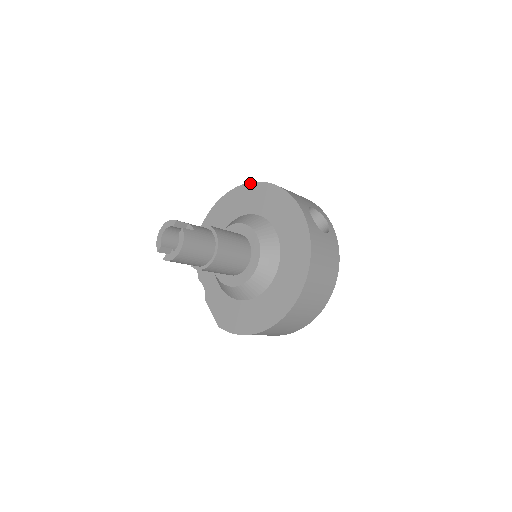
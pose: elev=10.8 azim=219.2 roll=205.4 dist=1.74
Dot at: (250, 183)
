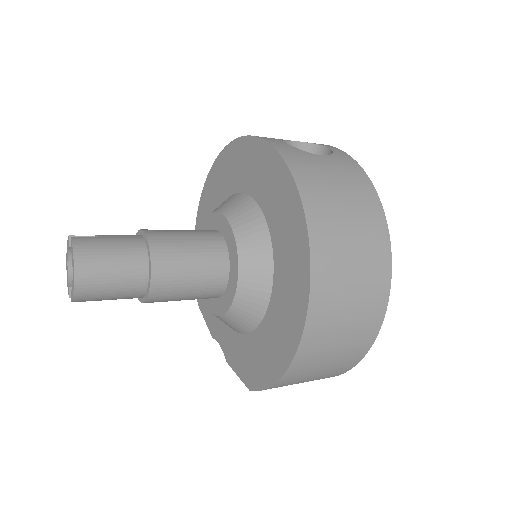
Dot at: (210, 170)
